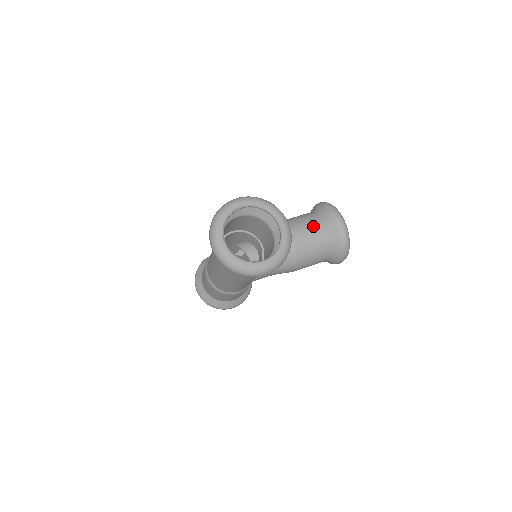
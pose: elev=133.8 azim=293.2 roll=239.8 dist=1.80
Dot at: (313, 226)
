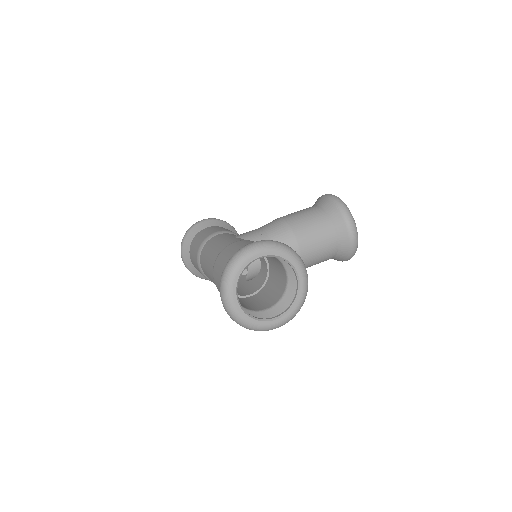
Dot at: (323, 233)
